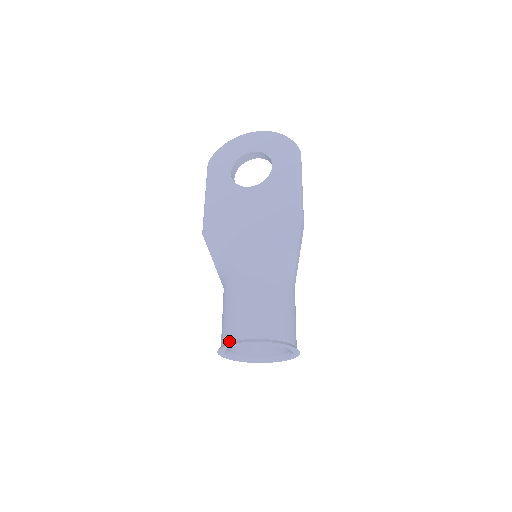
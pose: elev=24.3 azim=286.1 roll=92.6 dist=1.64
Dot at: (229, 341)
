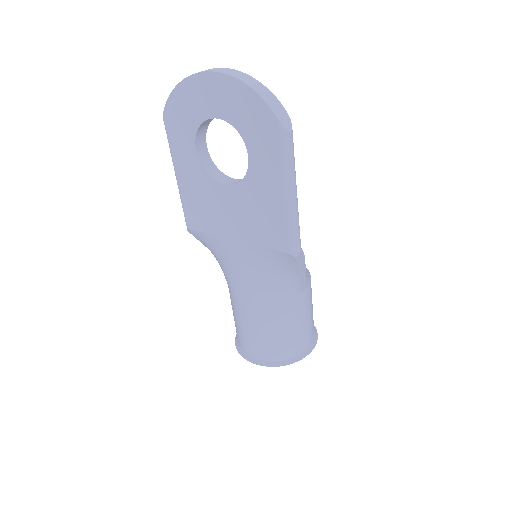
Dot at: (240, 346)
